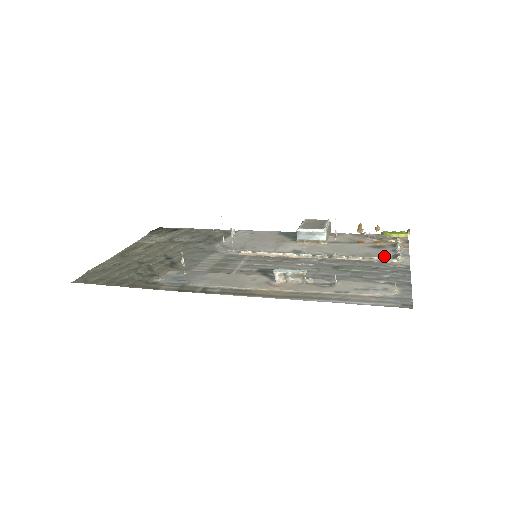
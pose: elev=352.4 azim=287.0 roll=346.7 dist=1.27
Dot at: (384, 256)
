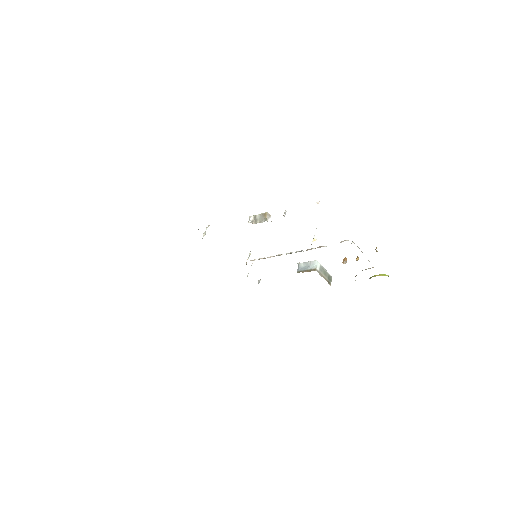
Dot at: occluded
